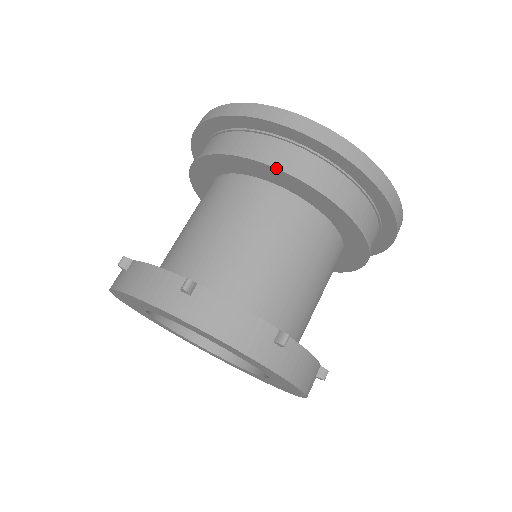
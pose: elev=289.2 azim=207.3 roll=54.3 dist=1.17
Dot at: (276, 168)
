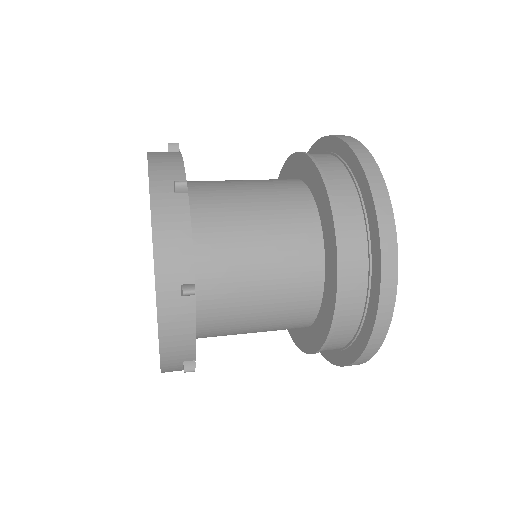
Dot at: (280, 173)
